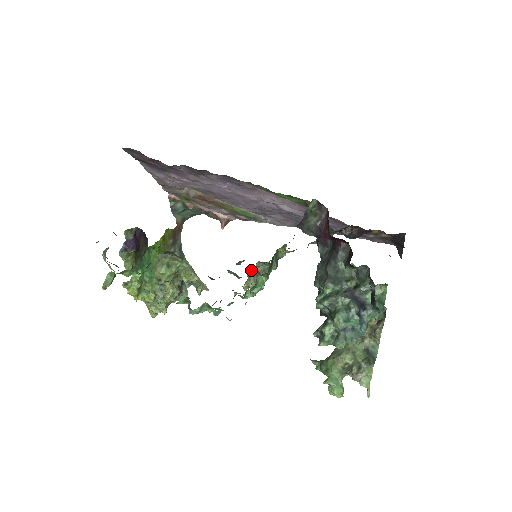
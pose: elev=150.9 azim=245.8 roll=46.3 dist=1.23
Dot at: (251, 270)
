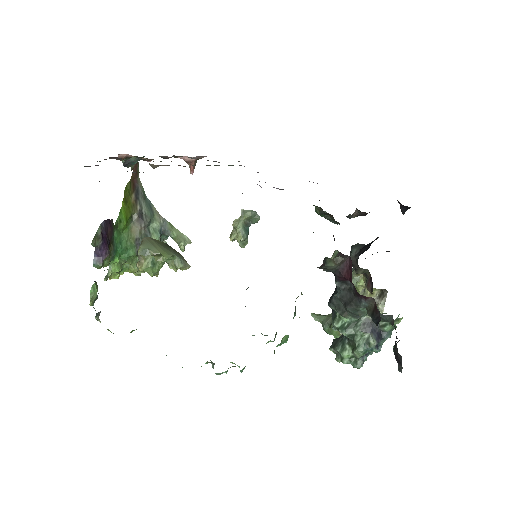
Dot at: (235, 220)
